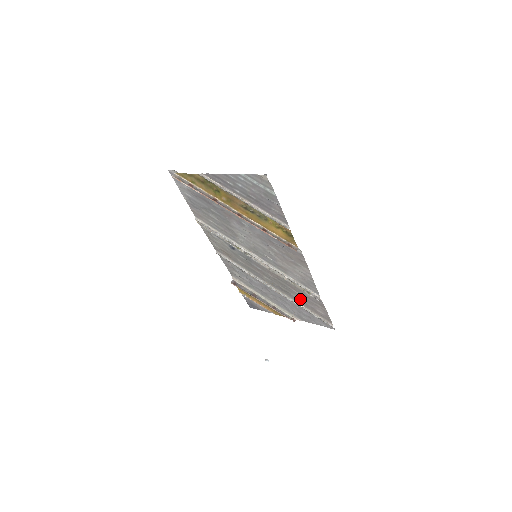
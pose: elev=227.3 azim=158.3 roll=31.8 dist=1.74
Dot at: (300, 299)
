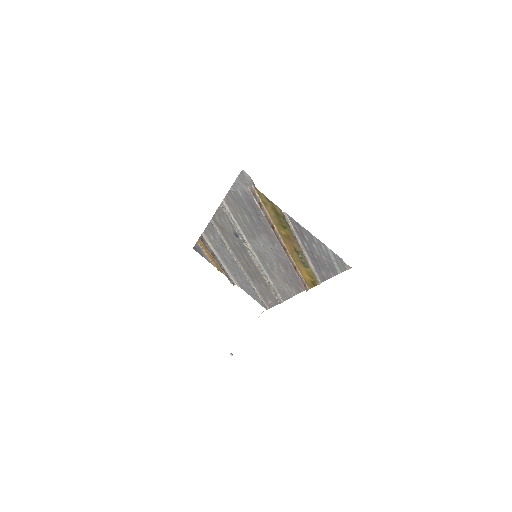
Dot at: (260, 287)
